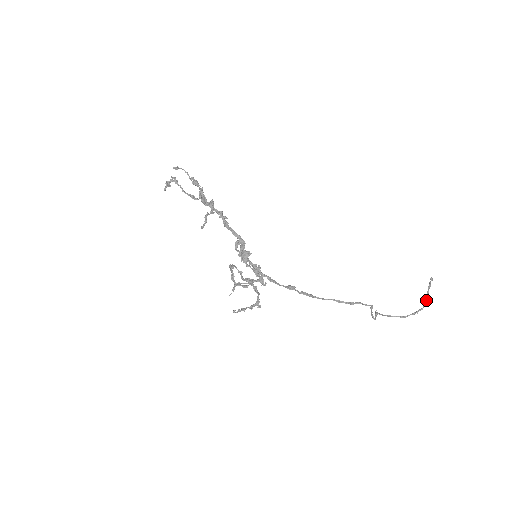
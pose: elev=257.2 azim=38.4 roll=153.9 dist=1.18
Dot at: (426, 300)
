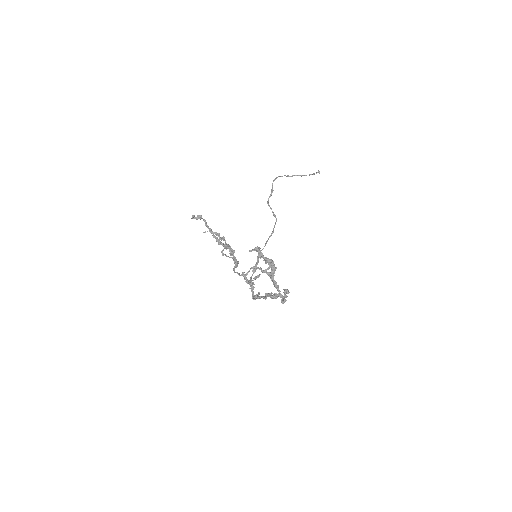
Dot at: occluded
